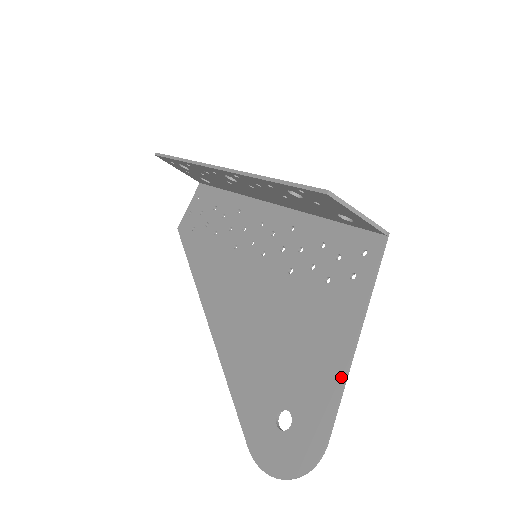
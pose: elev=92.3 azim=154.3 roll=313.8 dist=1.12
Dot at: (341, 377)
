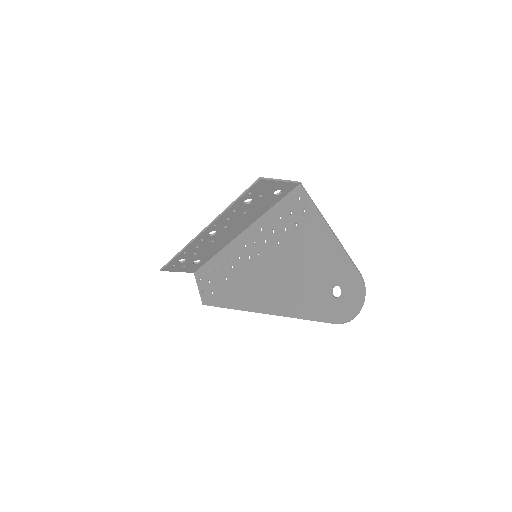
Dot at: (338, 245)
